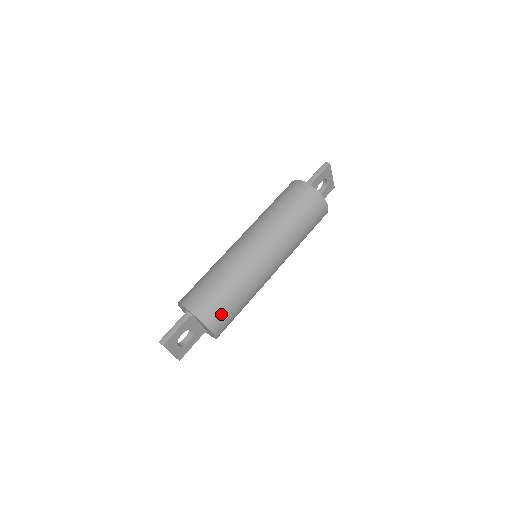
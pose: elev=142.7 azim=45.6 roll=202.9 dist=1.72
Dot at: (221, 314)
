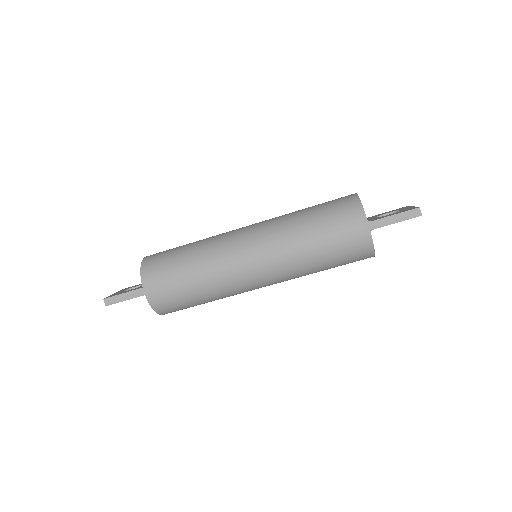
Dot at: (179, 309)
